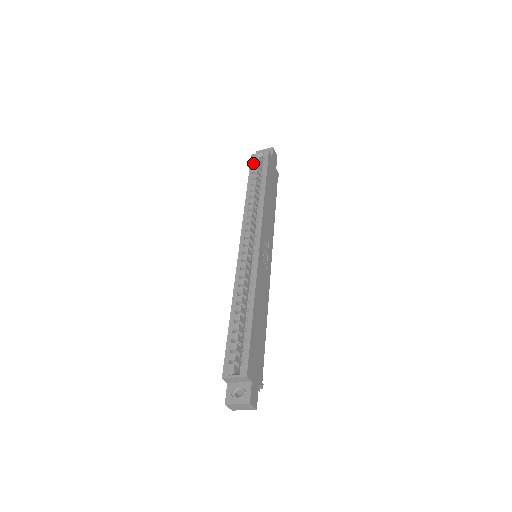
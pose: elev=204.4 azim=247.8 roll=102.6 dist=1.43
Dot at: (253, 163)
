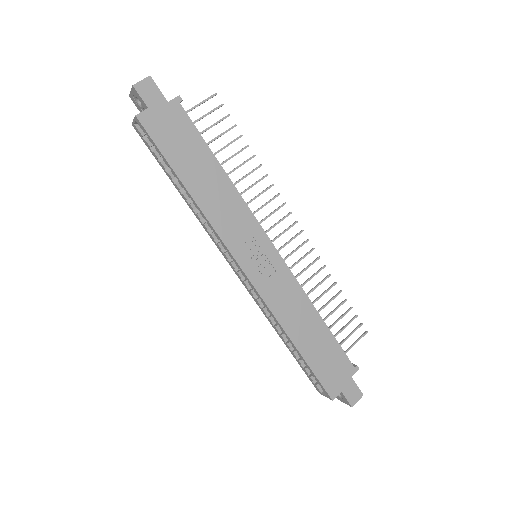
Dot at: (145, 142)
